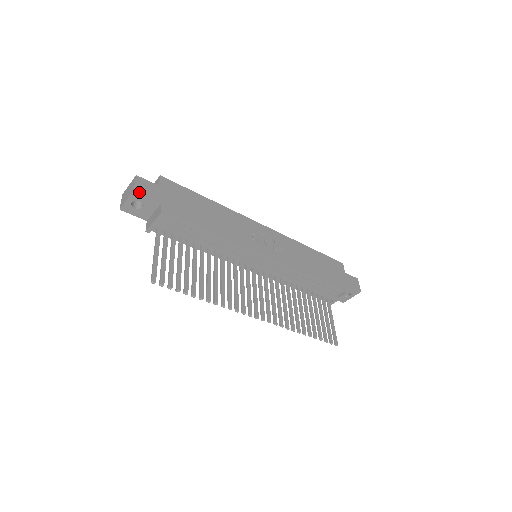
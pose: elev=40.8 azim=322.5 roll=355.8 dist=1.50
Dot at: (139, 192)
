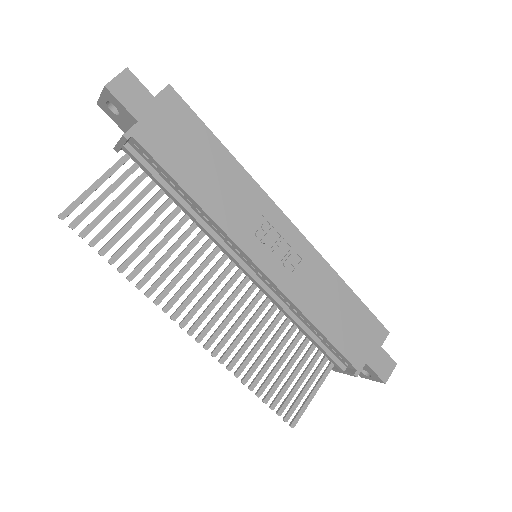
Dot at: (111, 92)
